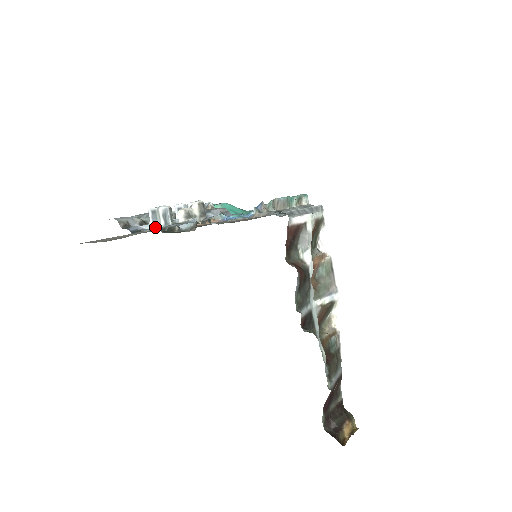
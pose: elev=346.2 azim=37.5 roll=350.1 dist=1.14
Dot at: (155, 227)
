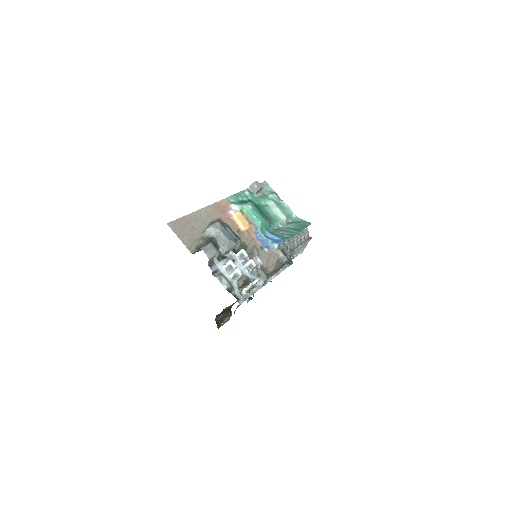
Dot at: (226, 275)
